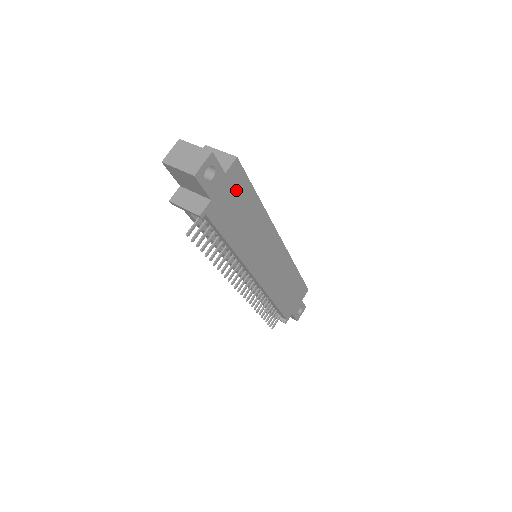
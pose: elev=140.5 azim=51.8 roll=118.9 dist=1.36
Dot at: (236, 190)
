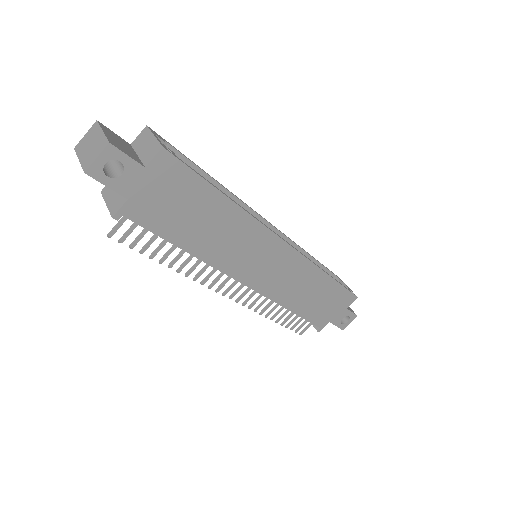
Dot at: (174, 186)
